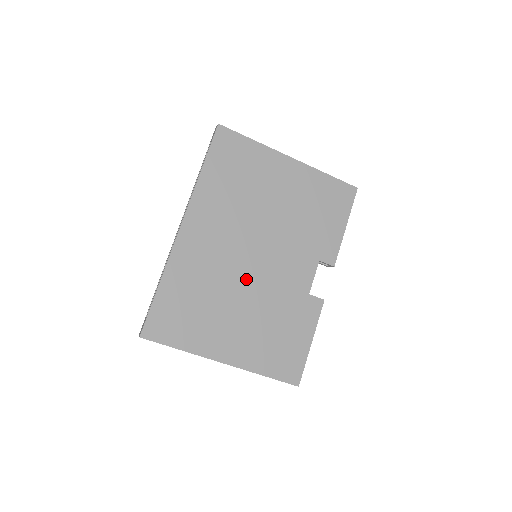
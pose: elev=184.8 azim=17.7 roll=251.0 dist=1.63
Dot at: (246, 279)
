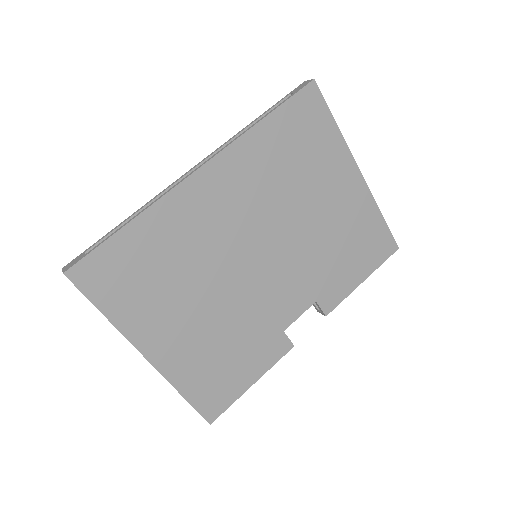
Dot at: (230, 276)
